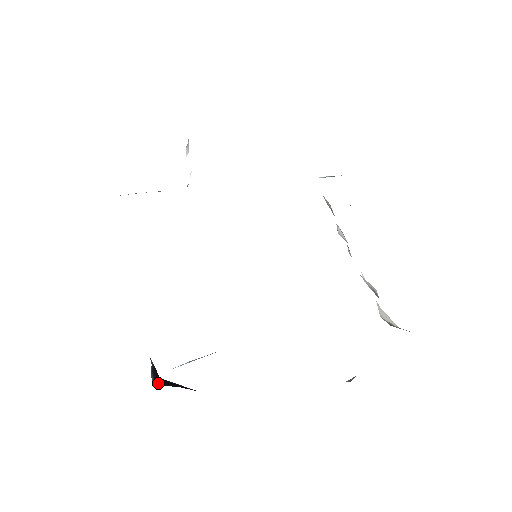
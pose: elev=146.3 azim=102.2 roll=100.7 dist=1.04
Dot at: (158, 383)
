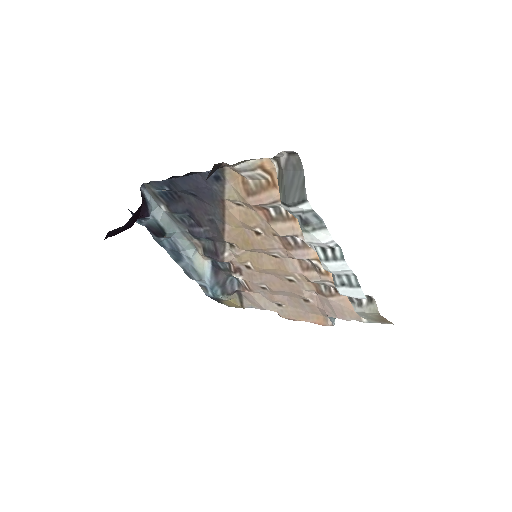
Dot at: (141, 193)
